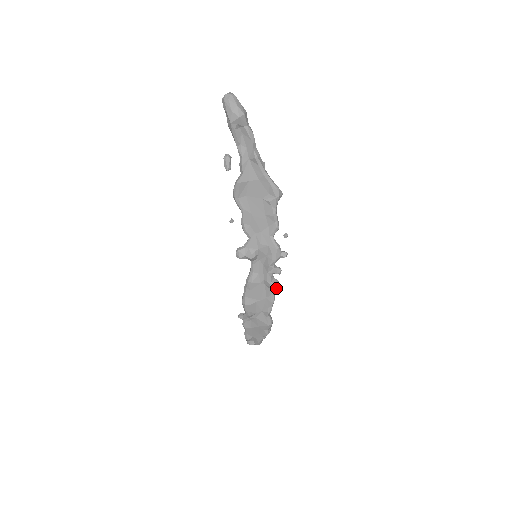
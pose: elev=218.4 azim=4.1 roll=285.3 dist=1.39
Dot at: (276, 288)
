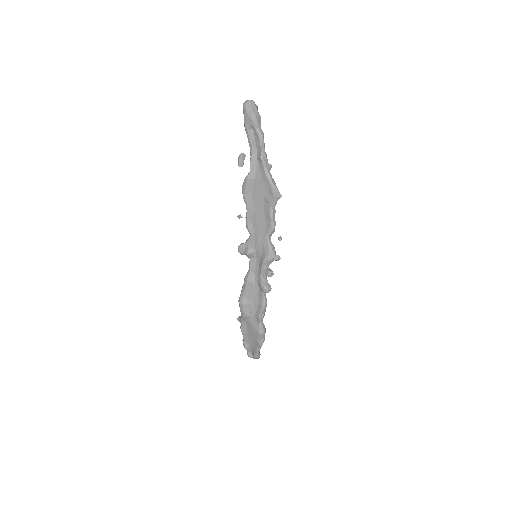
Dot at: (266, 291)
